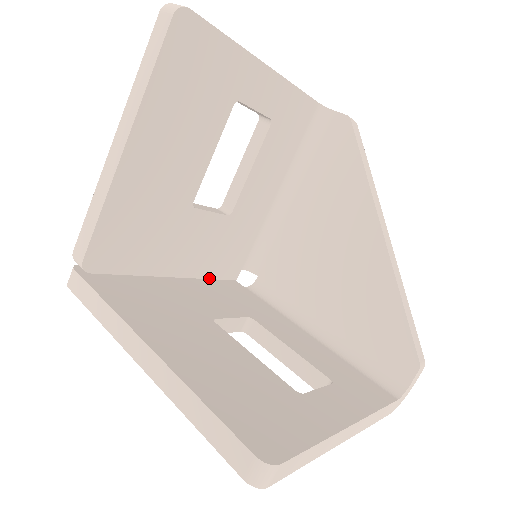
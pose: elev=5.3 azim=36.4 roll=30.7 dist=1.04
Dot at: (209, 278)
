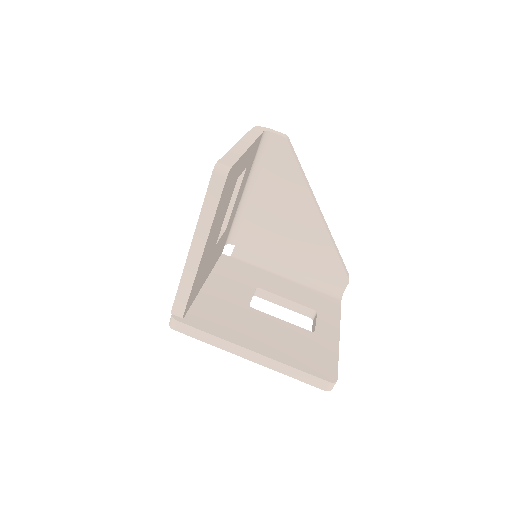
Dot at: (214, 265)
